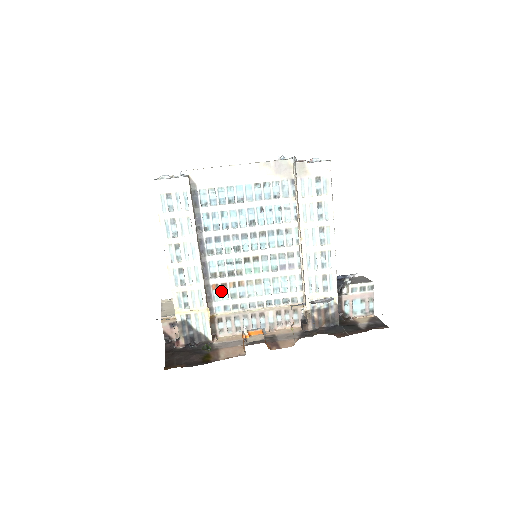
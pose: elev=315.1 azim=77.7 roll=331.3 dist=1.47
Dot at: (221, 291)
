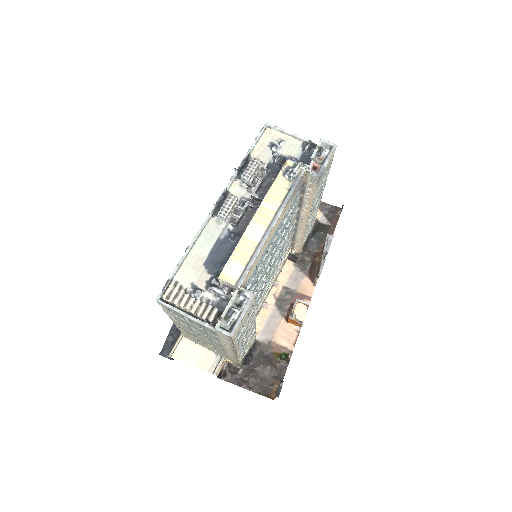
Dot at: occluded
